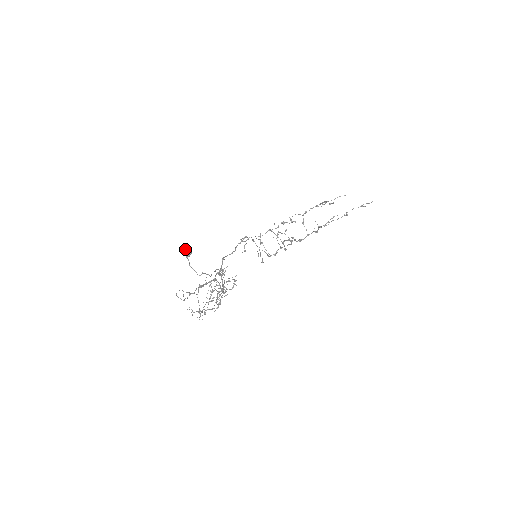
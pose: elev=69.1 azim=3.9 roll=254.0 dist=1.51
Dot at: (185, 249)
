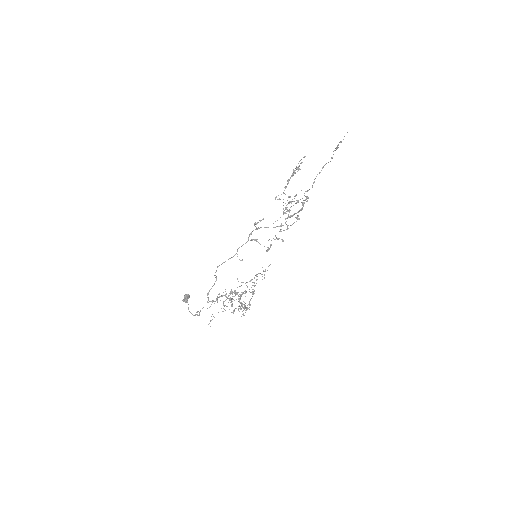
Dot at: (185, 296)
